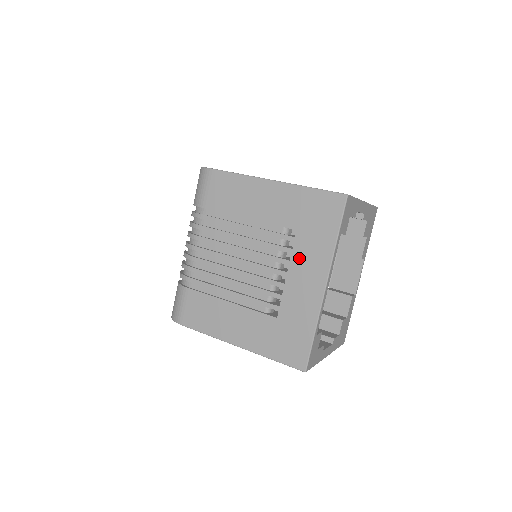
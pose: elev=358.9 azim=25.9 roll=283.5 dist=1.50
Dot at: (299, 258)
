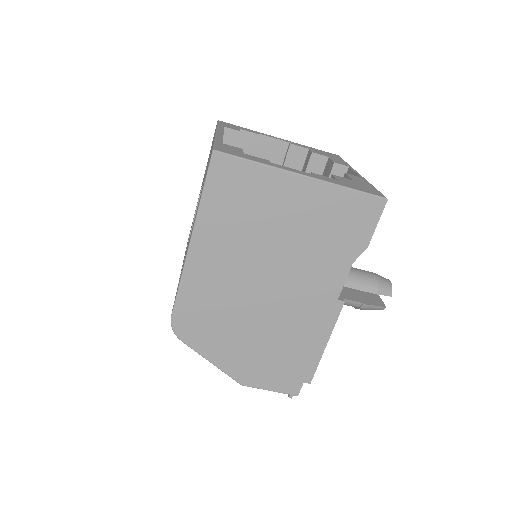
Dot at: occluded
